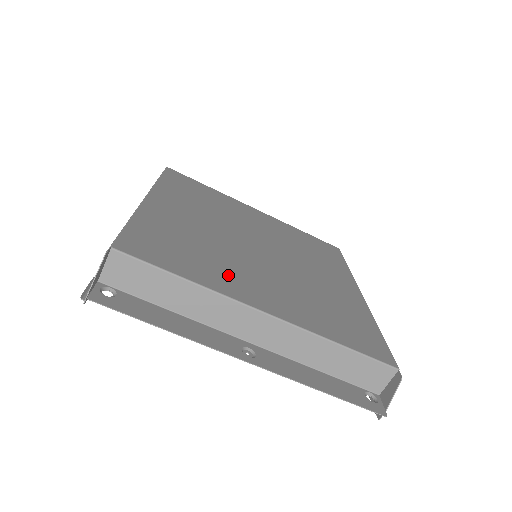
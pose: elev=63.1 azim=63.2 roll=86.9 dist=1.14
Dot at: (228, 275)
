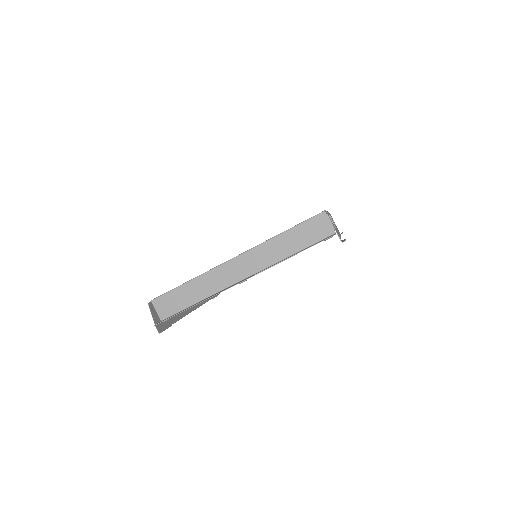
Dot at: occluded
